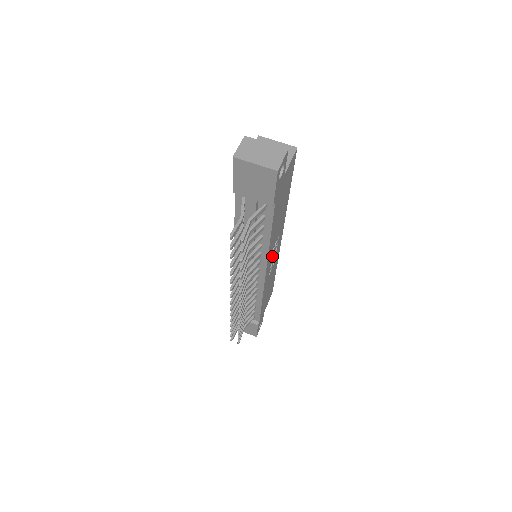
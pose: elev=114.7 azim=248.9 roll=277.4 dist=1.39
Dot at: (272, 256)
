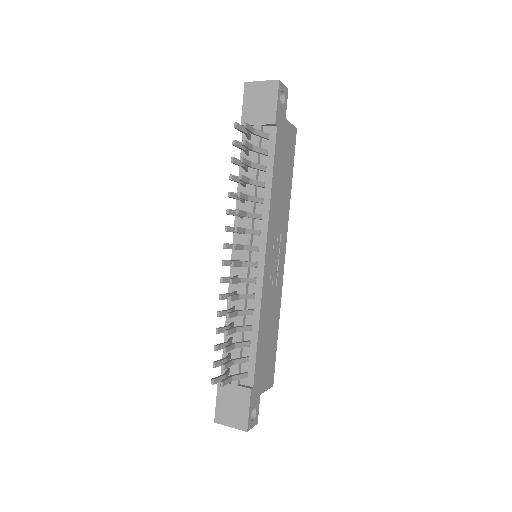
Dot at: (273, 249)
